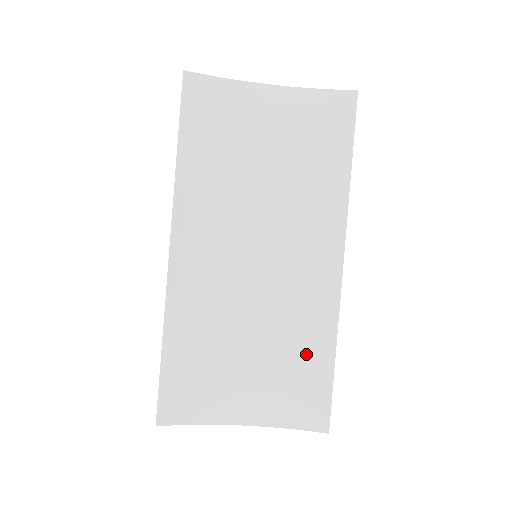
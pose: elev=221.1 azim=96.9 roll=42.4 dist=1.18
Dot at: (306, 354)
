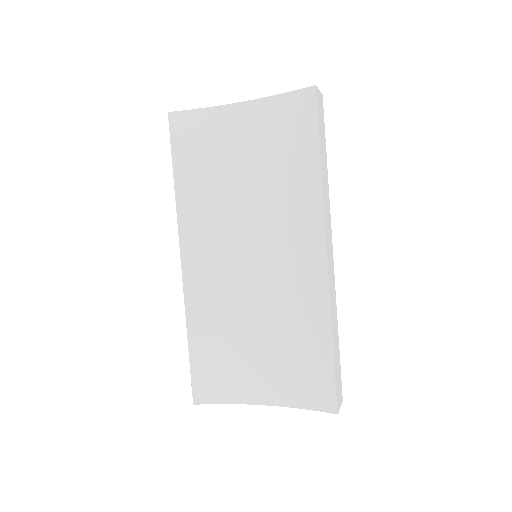
Dot at: (307, 341)
